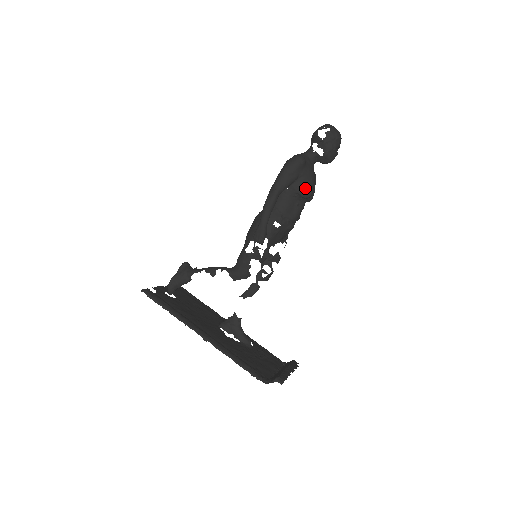
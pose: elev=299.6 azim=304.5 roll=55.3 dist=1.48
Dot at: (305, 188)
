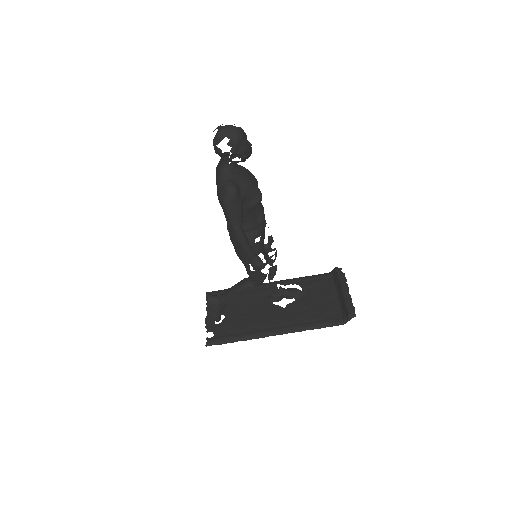
Dot at: (254, 200)
